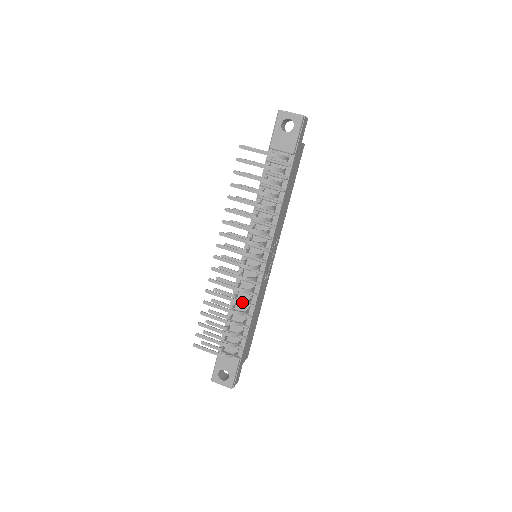
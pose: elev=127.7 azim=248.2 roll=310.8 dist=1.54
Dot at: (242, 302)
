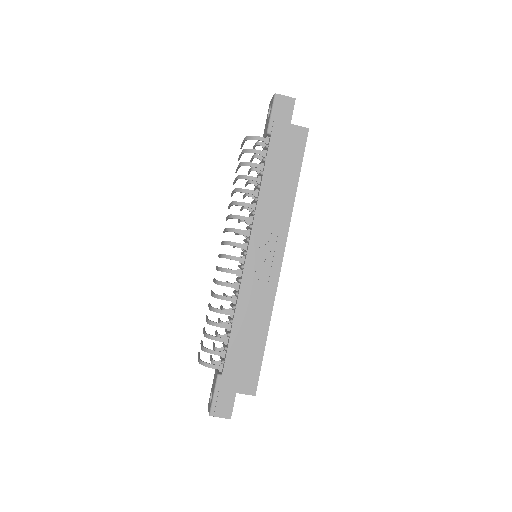
Dot at: (217, 297)
